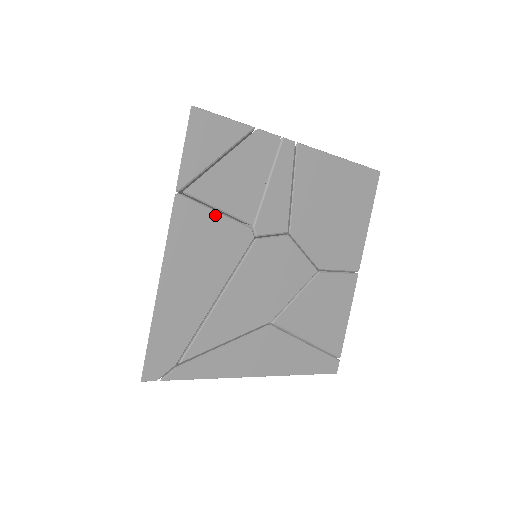
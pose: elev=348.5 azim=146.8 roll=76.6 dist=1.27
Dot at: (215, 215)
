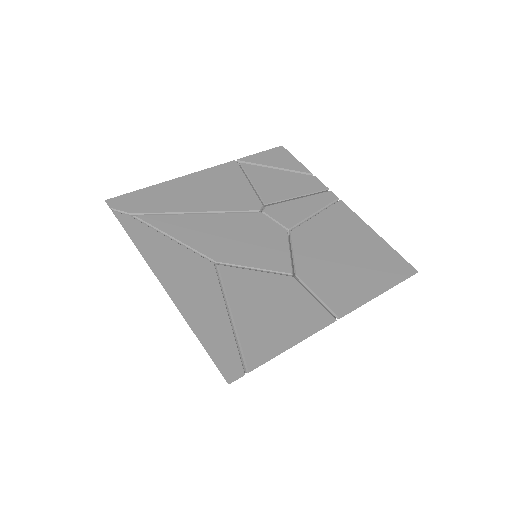
Dot at: (246, 182)
